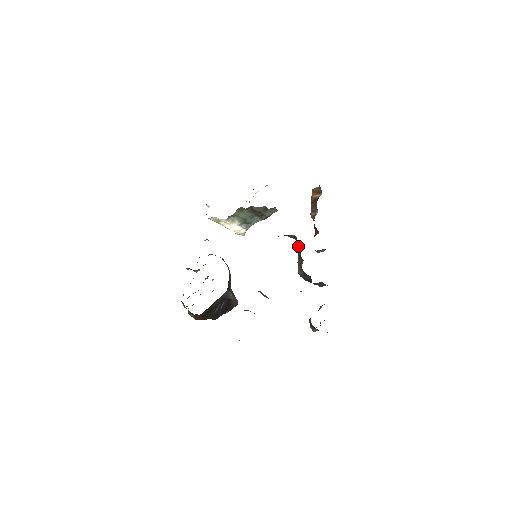
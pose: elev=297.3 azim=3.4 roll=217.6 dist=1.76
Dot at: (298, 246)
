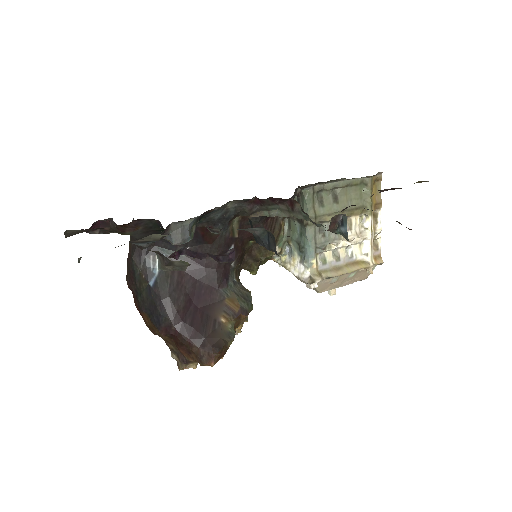
Dot at: occluded
